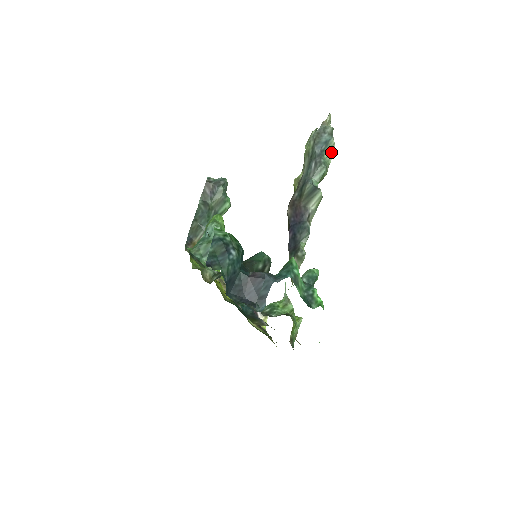
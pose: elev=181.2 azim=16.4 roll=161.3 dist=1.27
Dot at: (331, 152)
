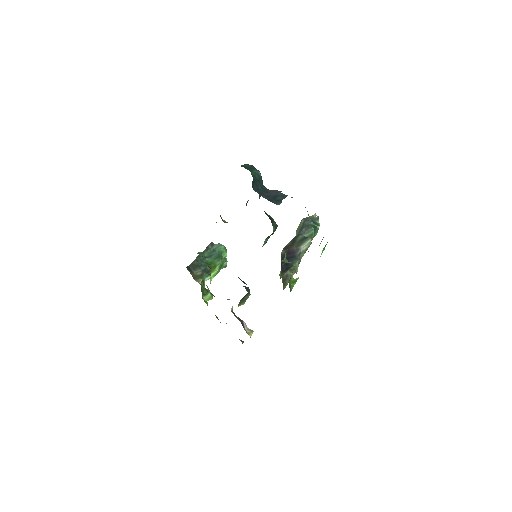
Dot at: occluded
